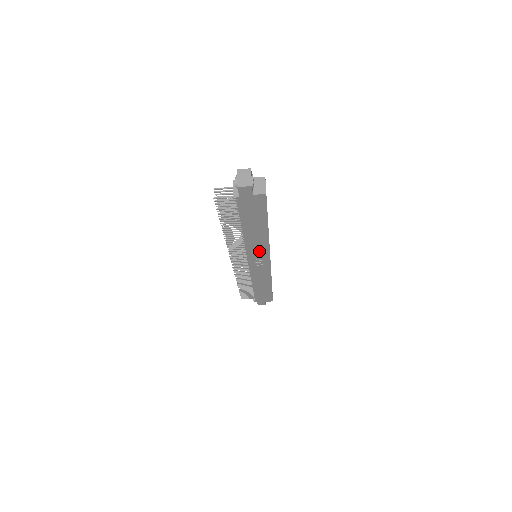
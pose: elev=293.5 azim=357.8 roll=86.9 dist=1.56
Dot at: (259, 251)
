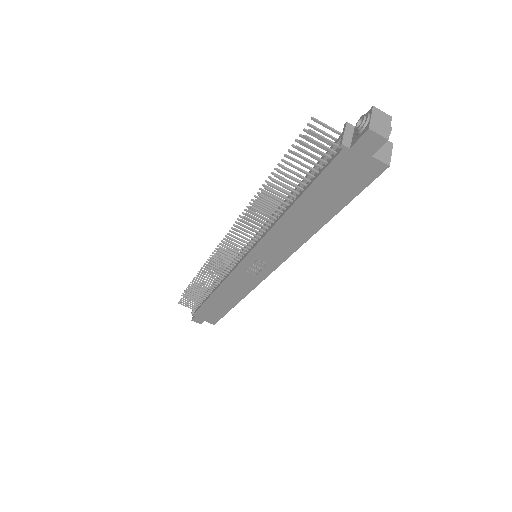
Dot at: (275, 250)
